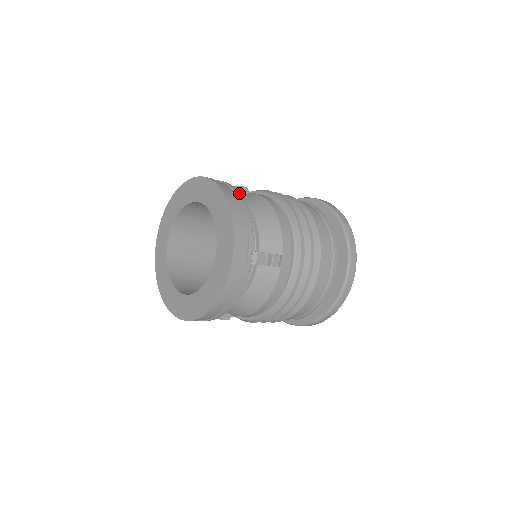
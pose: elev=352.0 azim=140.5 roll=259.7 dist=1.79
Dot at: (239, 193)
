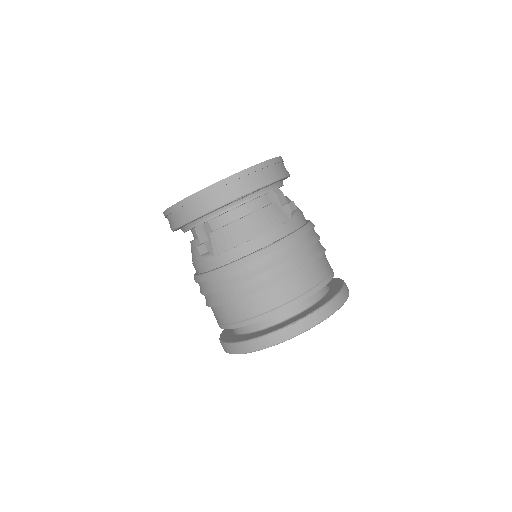
Dot at: occluded
